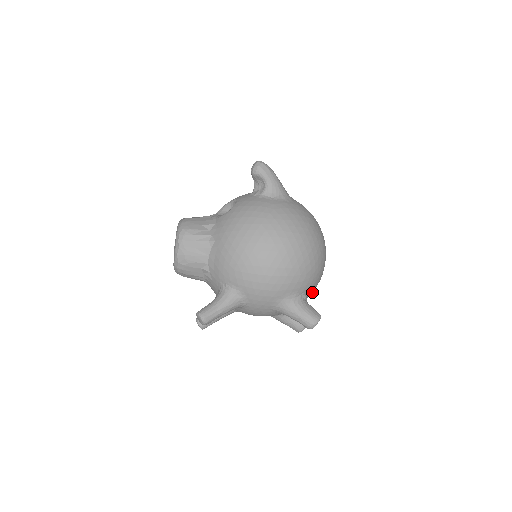
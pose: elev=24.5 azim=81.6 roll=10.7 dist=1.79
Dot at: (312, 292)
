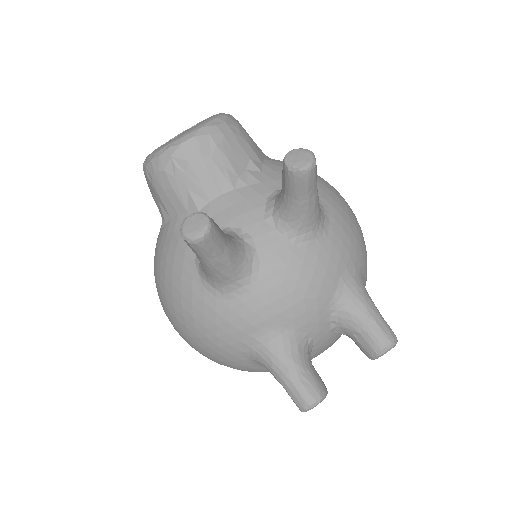
Dot at: (339, 337)
